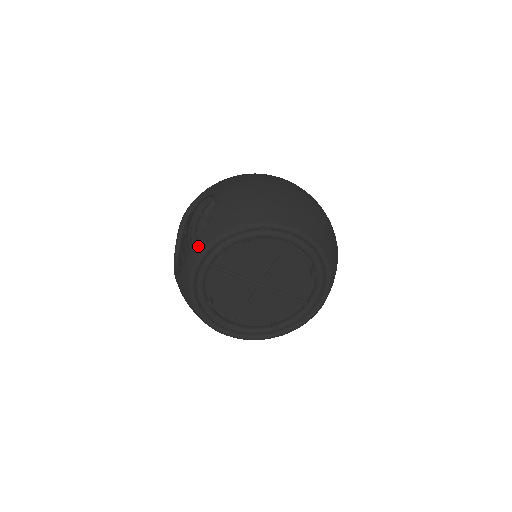
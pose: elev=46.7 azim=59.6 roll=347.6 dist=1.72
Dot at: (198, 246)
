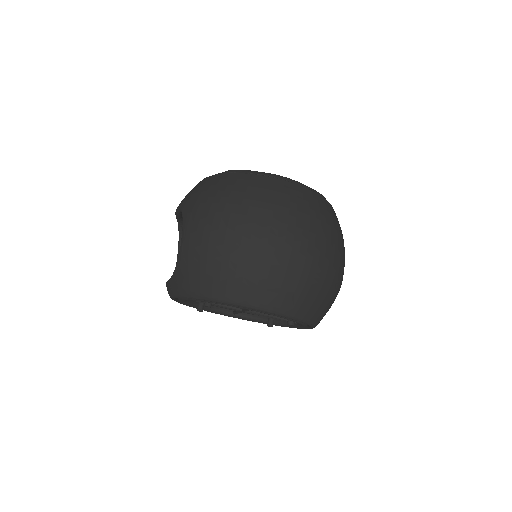
Dot at: (168, 289)
